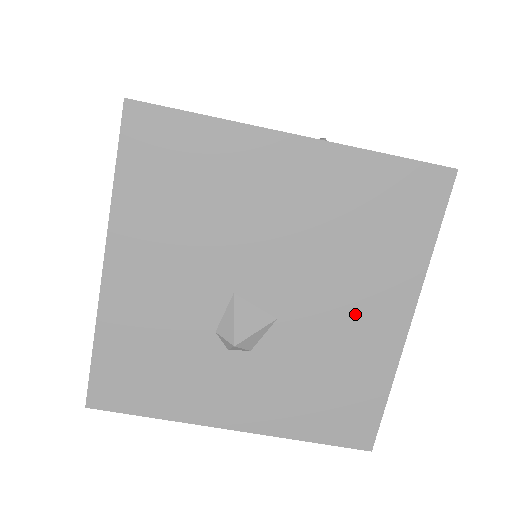
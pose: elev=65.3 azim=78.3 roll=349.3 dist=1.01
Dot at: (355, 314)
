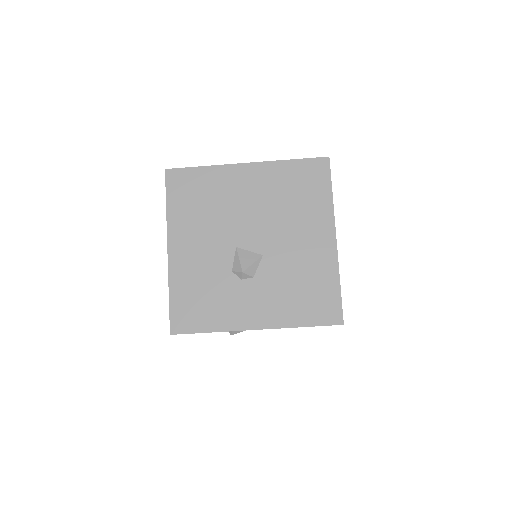
Dot at: (304, 242)
